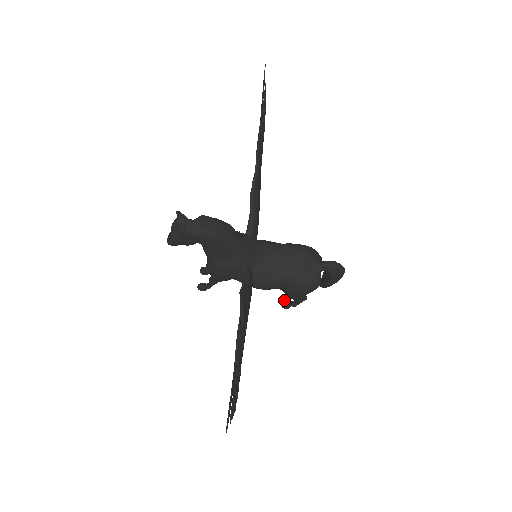
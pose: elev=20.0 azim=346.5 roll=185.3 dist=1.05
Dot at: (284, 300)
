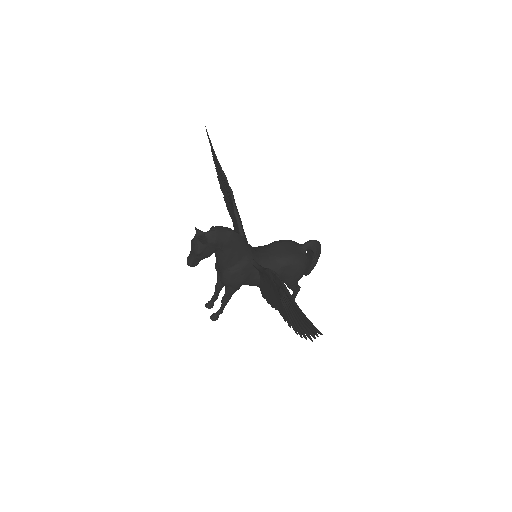
Dot at: occluded
